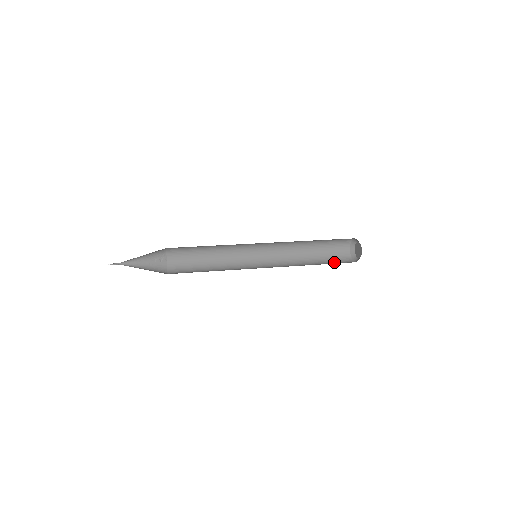
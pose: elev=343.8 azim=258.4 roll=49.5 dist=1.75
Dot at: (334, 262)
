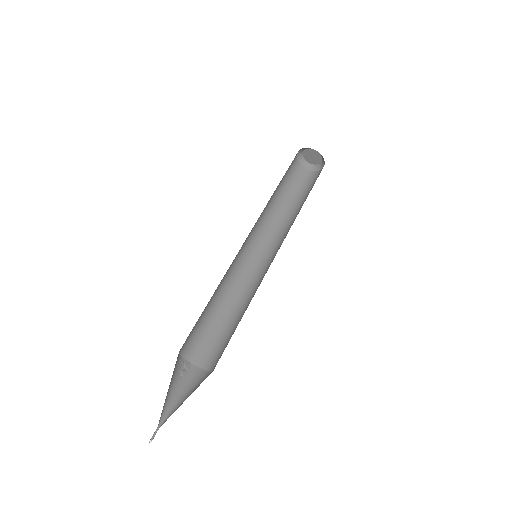
Dot at: (308, 188)
